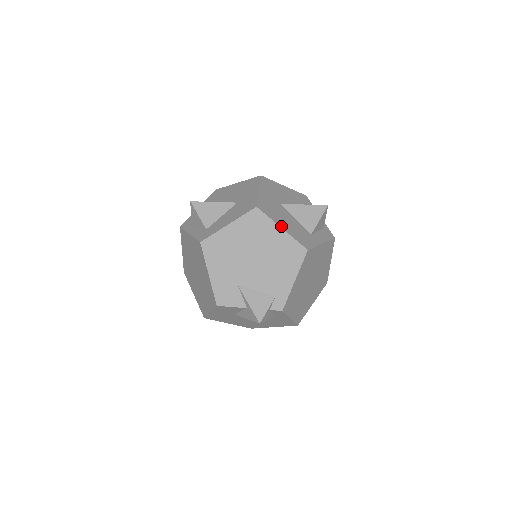
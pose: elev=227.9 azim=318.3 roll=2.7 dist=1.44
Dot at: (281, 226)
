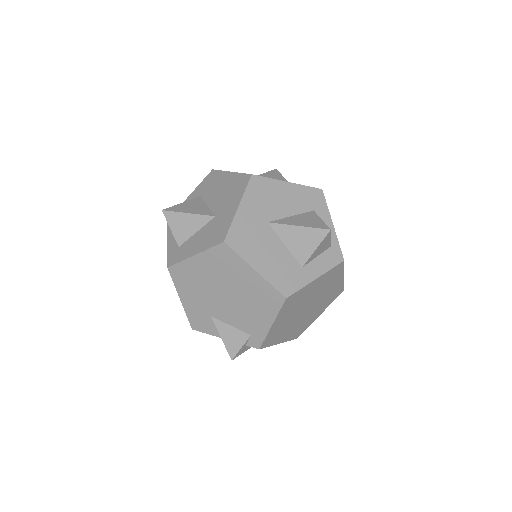
Dot at: (255, 266)
